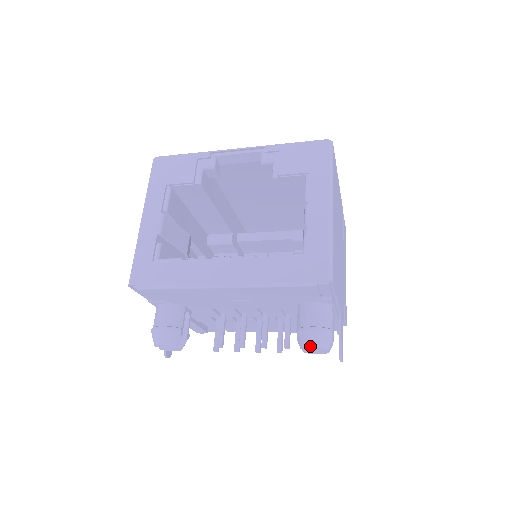
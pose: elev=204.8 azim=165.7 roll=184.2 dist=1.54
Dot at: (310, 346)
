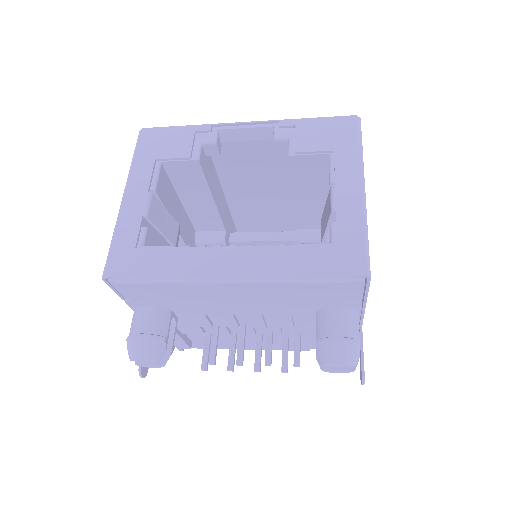
Dot at: (334, 361)
